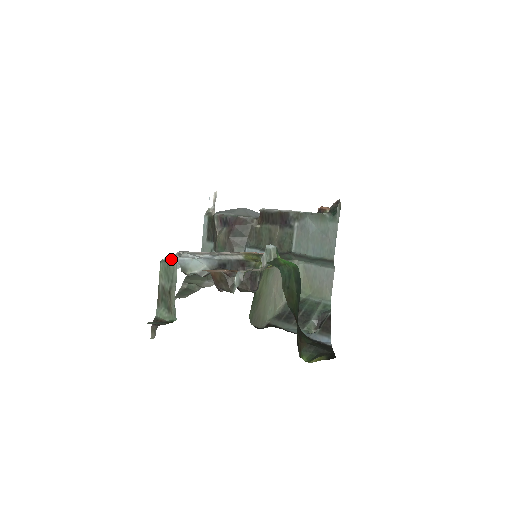
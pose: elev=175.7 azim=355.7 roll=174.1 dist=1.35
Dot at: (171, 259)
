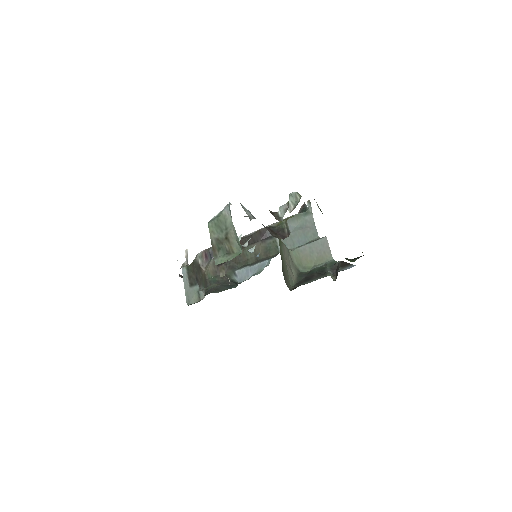
Dot at: (220, 214)
